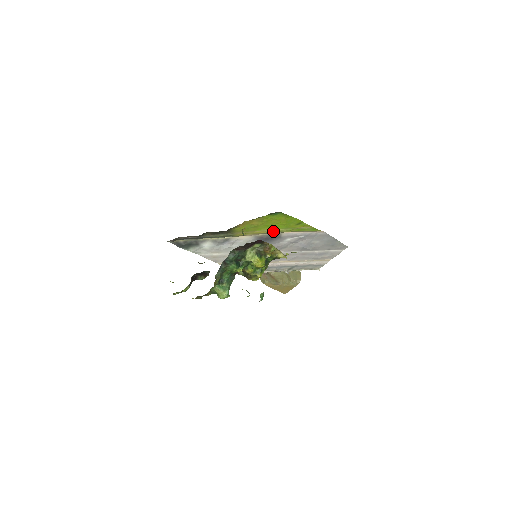
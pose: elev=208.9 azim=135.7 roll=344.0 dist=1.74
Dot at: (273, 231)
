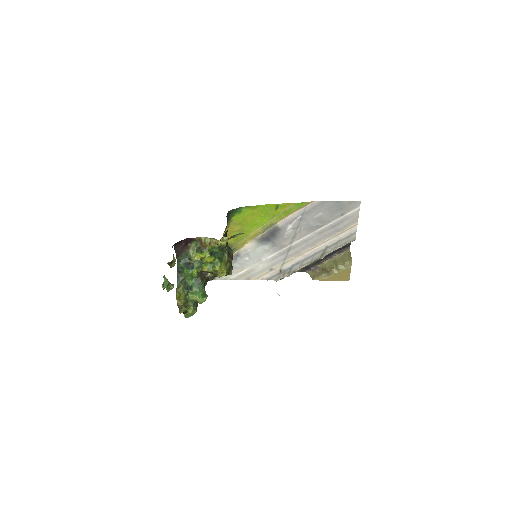
Dot at: (265, 227)
